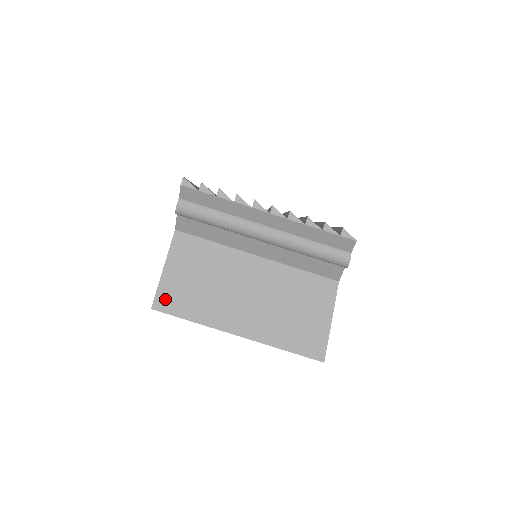
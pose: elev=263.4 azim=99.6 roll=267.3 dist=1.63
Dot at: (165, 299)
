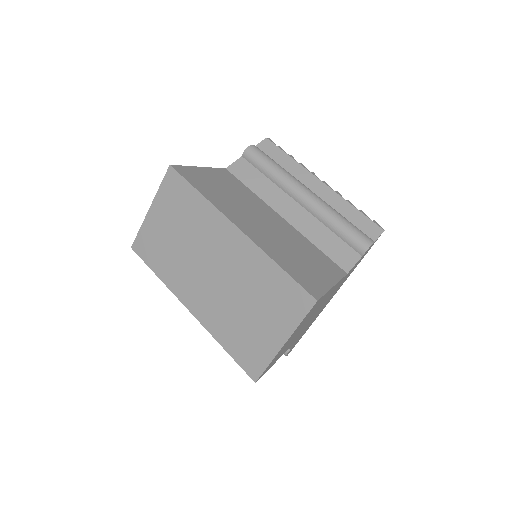
Dot at: (187, 172)
